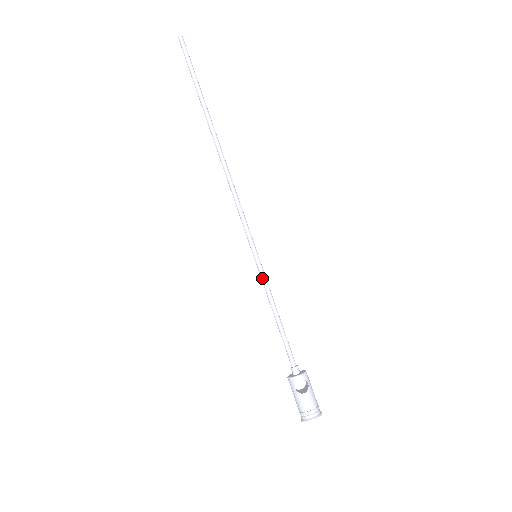
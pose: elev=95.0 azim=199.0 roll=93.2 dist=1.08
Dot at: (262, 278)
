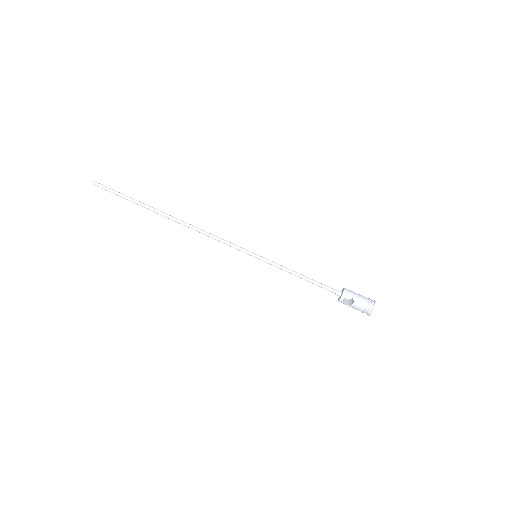
Dot at: occluded
